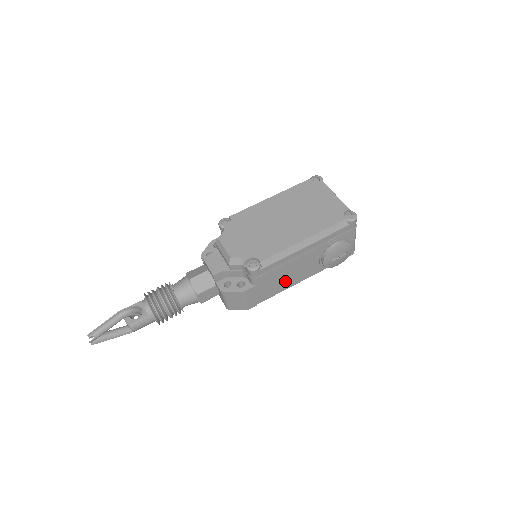
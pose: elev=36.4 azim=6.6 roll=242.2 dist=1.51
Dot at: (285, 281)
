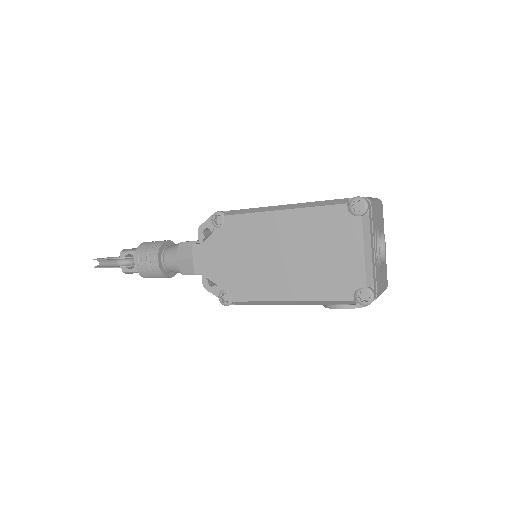
Dot at: occluded
